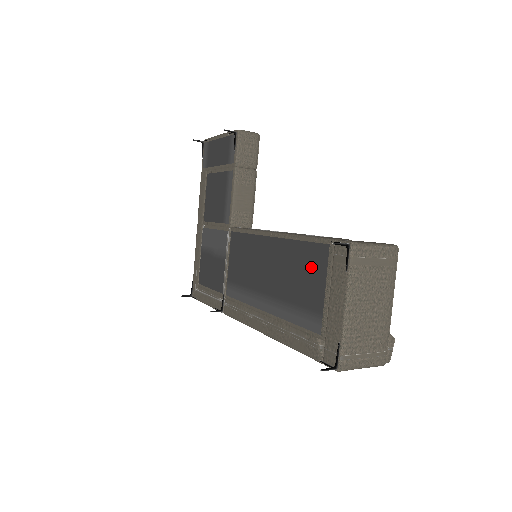
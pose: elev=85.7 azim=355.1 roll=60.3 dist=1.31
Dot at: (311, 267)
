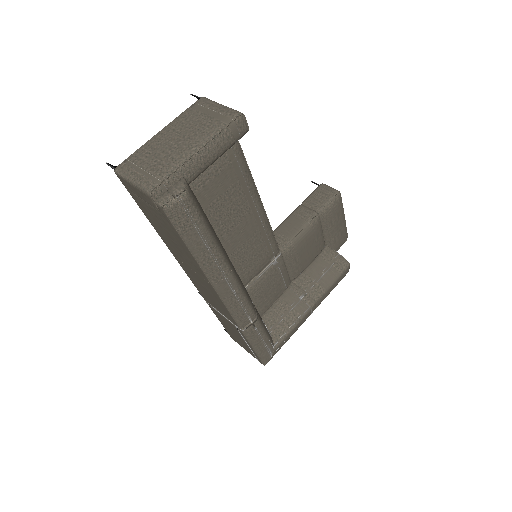
Dot at: occluded
